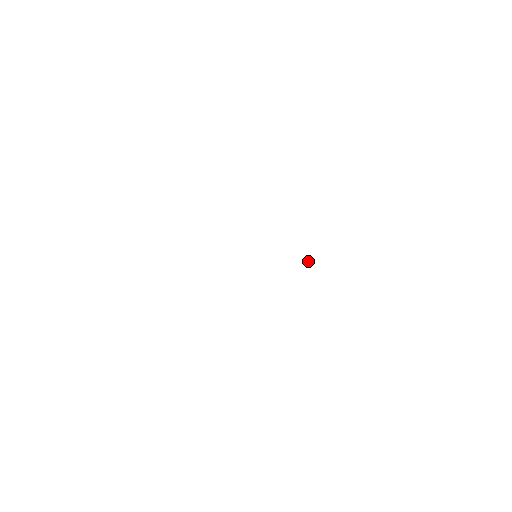
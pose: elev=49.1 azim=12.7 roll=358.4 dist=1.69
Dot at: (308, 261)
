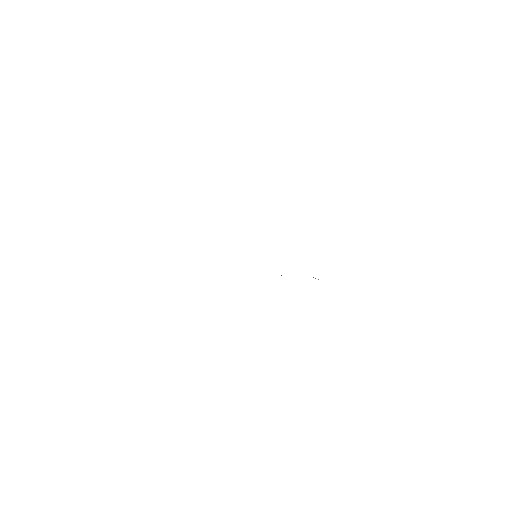
Dot at: occluded
